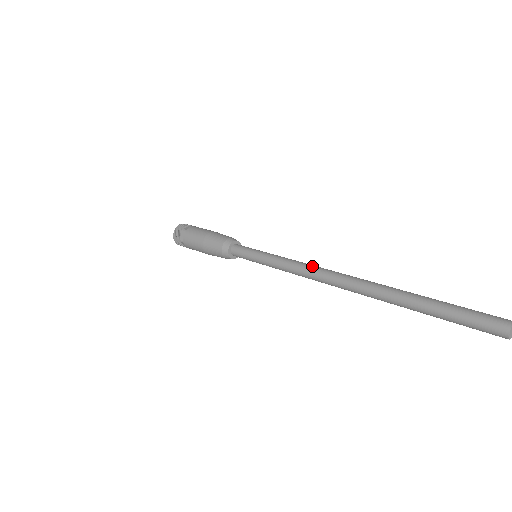
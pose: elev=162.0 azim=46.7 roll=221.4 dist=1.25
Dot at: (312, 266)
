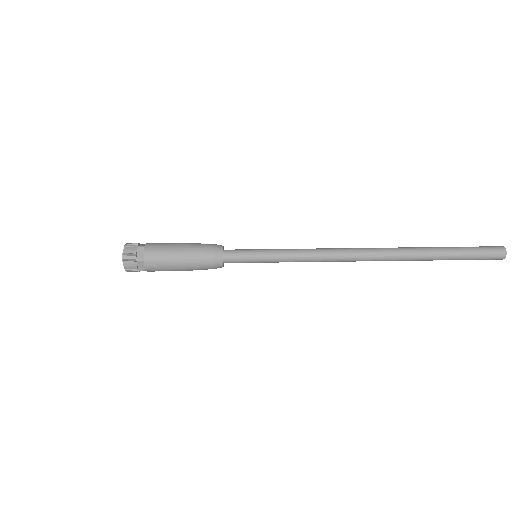
Dot at: (331, 248)
